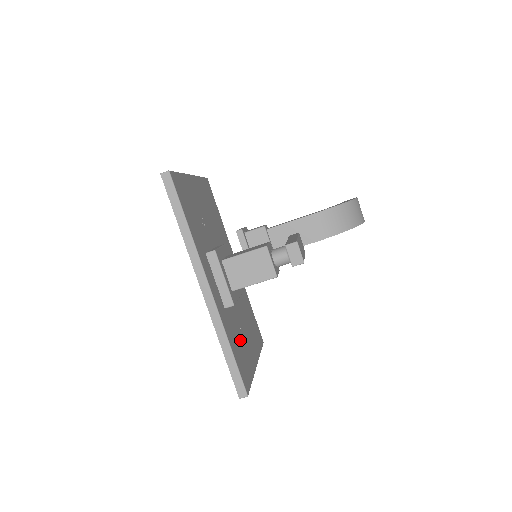
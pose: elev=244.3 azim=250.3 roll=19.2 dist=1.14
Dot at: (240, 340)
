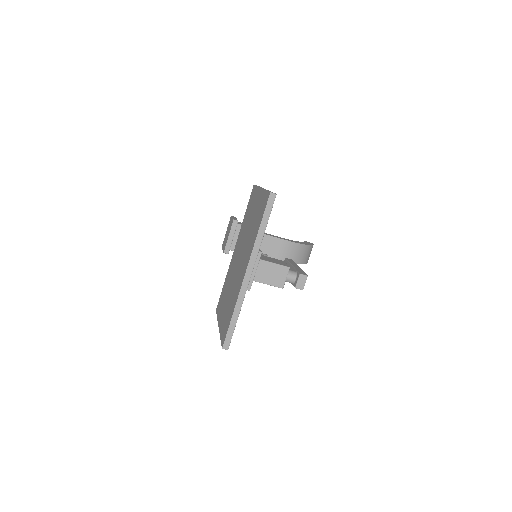
Dot at: occluded
